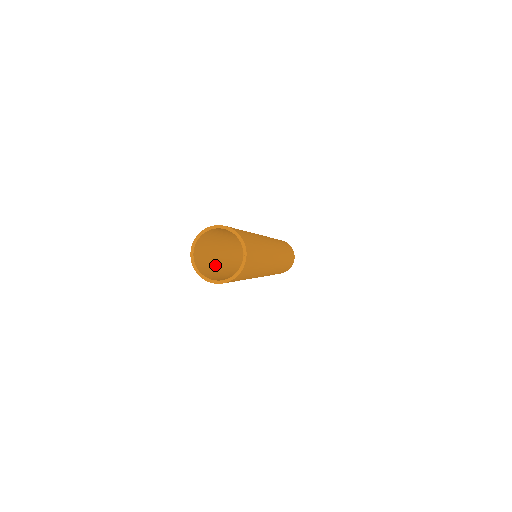
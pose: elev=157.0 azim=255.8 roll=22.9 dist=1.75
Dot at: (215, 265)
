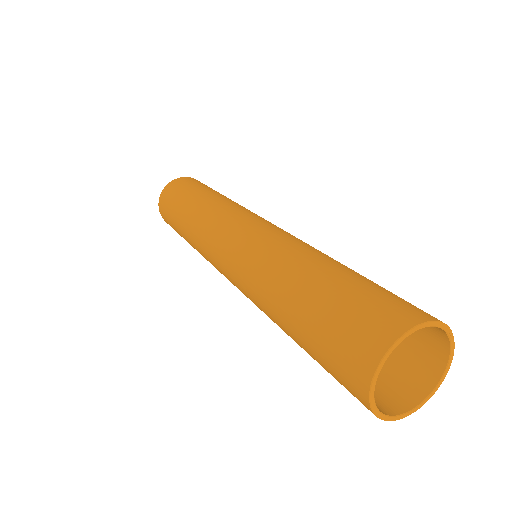
Dot at: occluded
